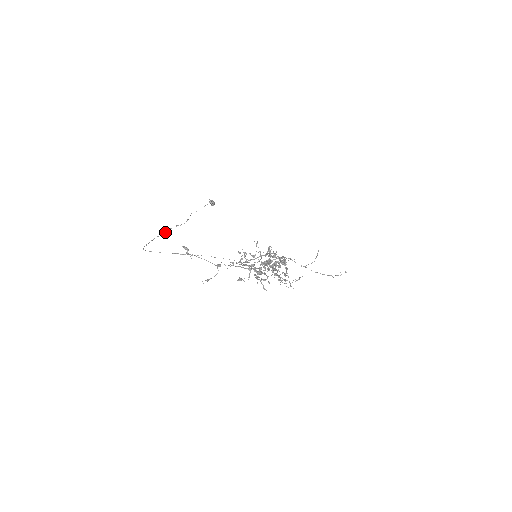
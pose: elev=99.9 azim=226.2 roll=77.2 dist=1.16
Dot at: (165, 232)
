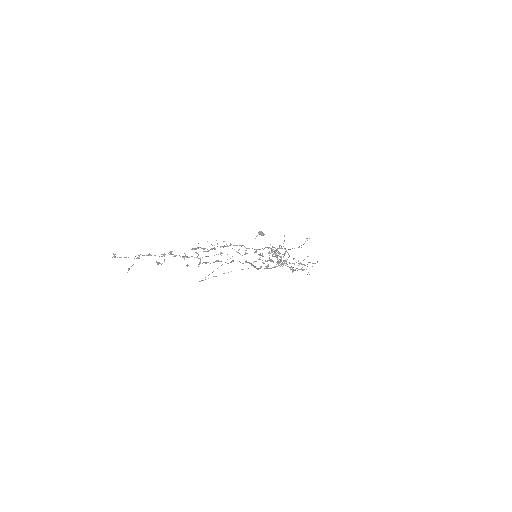
Dot at: occluded
